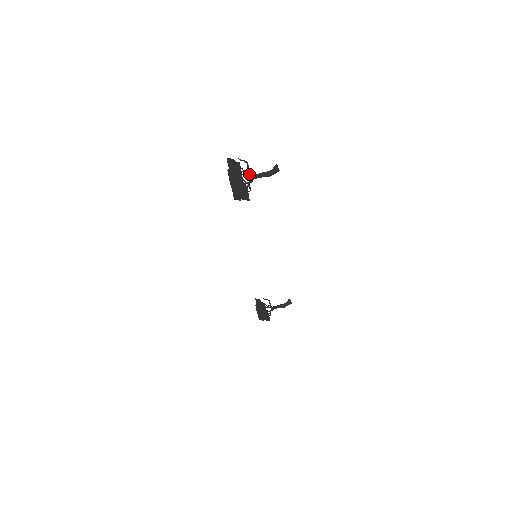
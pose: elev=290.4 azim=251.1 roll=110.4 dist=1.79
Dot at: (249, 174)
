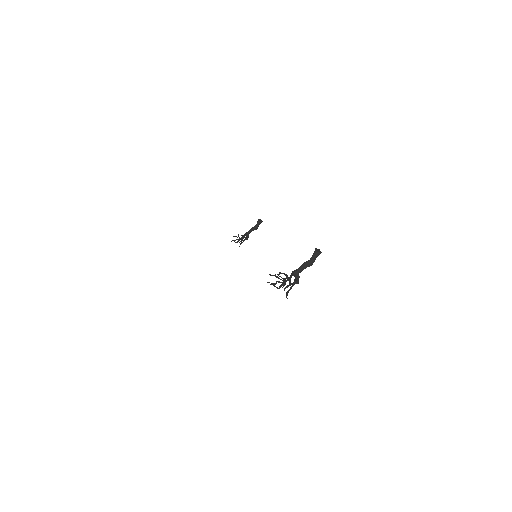
Dot at: (296, 283)
